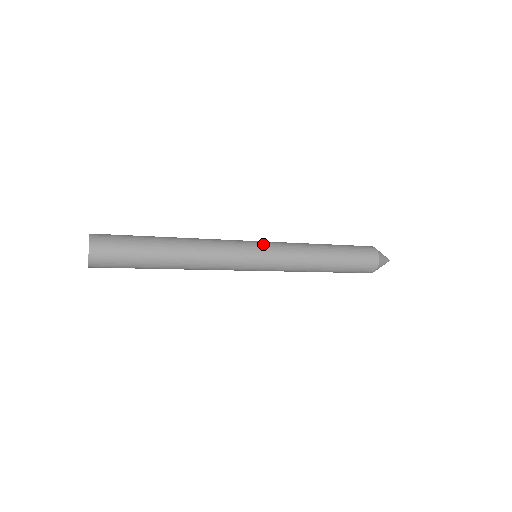
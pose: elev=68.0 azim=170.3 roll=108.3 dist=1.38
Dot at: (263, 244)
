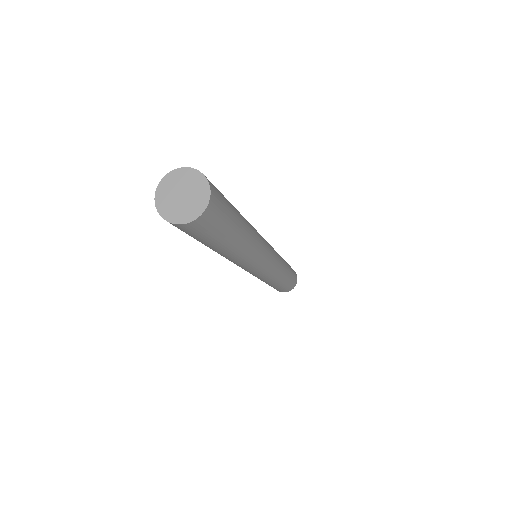
Dot at: occluded
